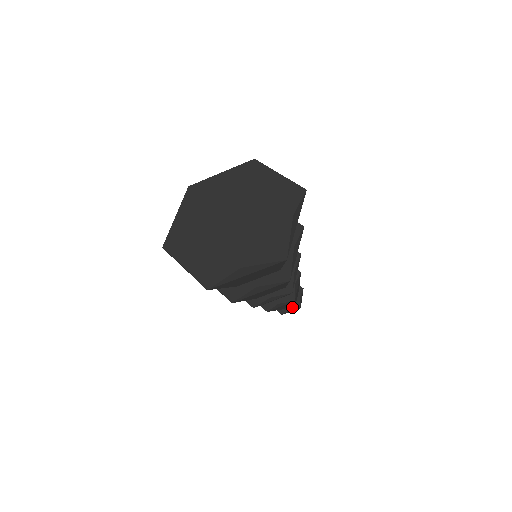
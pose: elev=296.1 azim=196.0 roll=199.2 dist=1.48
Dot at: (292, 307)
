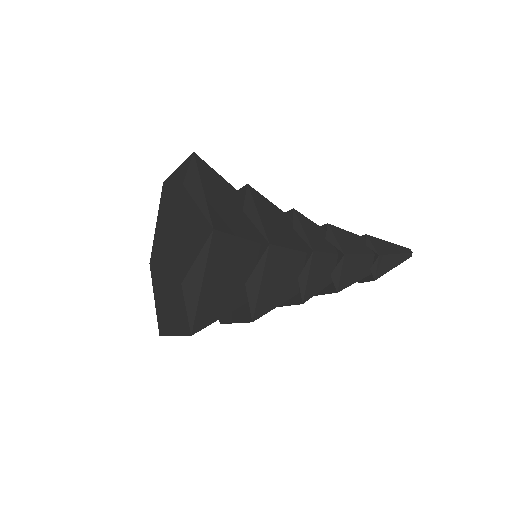
Dot at: (367, 277)
